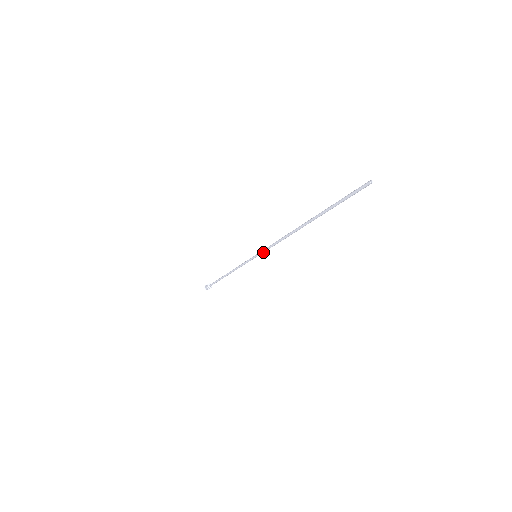
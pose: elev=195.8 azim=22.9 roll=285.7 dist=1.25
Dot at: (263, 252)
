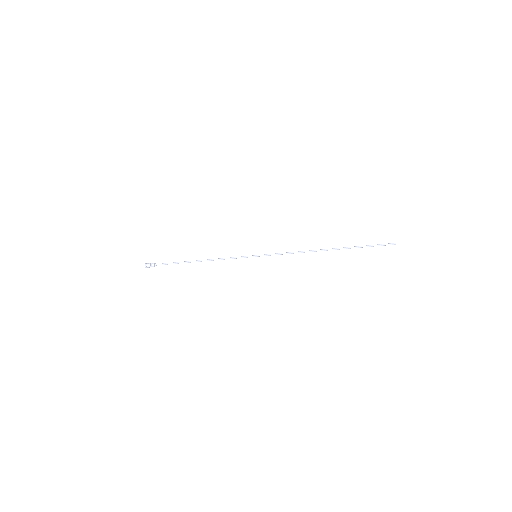
Dot at: (268, 255)
